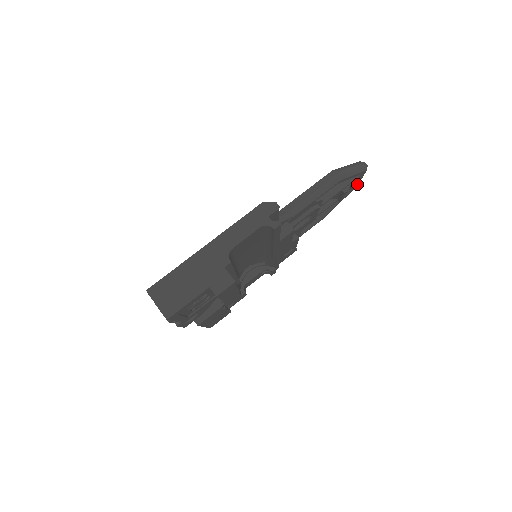
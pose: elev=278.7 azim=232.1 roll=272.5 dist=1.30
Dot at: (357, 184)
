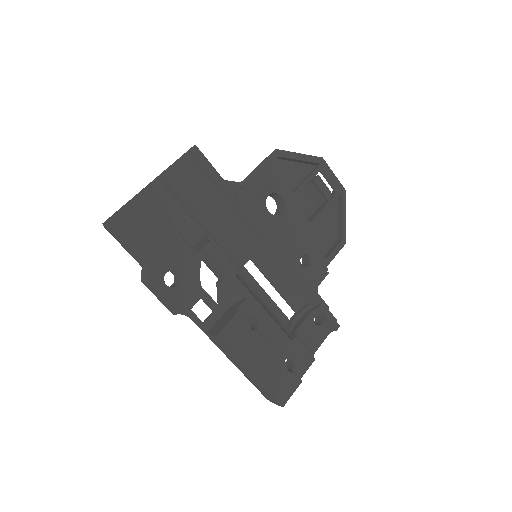
Dot at: (340, 187)
